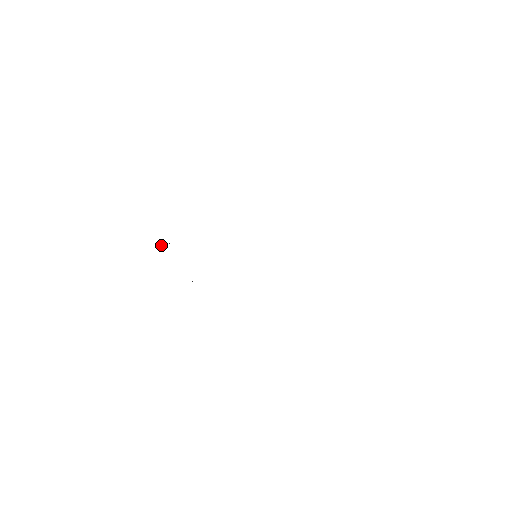
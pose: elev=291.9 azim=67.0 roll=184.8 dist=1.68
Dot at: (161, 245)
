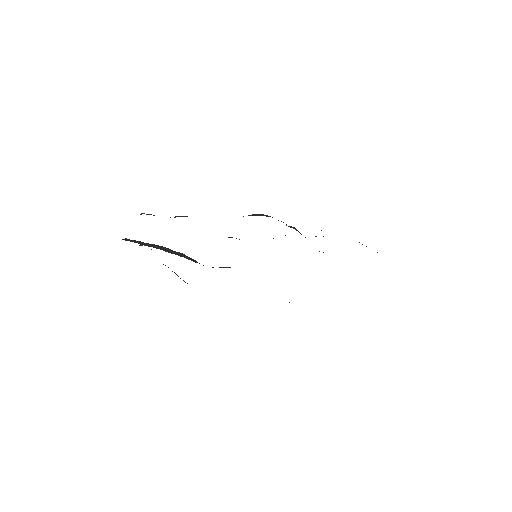
Dot at: (141, 213)
